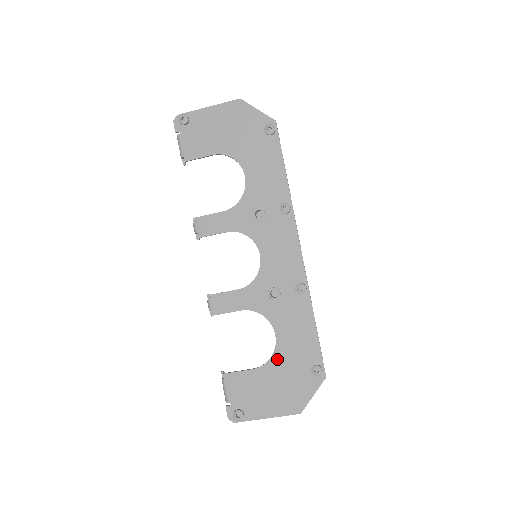
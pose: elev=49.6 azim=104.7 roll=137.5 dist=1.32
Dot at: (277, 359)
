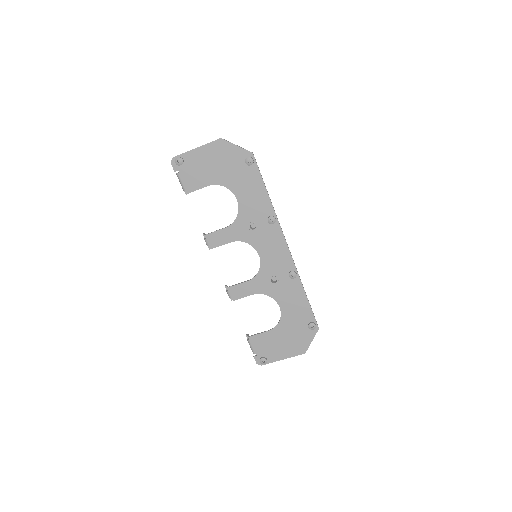
Dot at: (283, 322)
